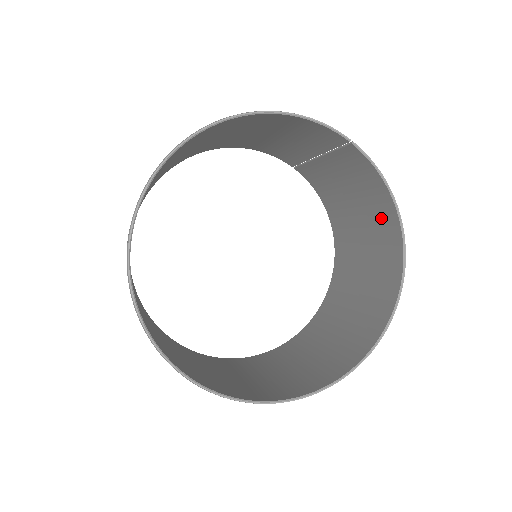
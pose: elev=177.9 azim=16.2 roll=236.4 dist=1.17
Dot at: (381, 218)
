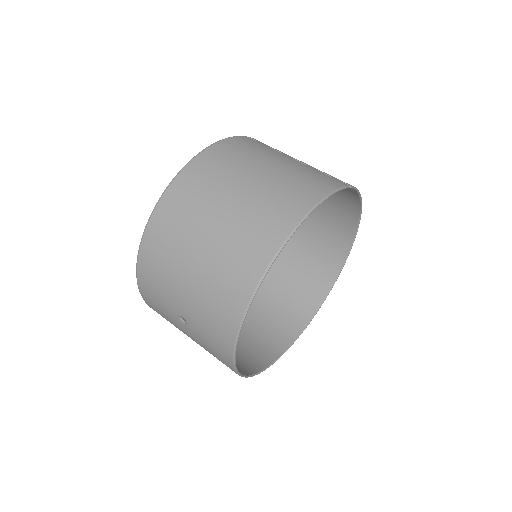
Dot at: (341, 199)
